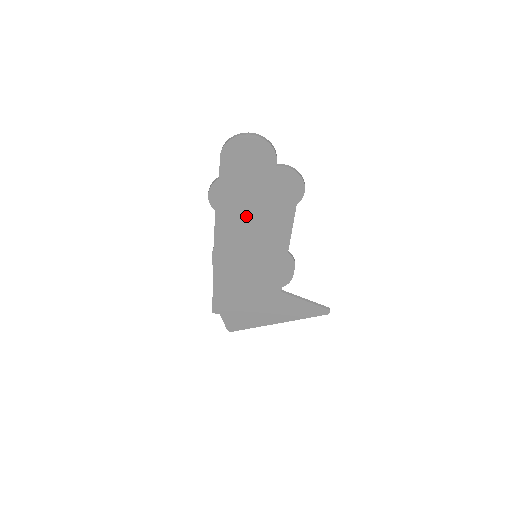
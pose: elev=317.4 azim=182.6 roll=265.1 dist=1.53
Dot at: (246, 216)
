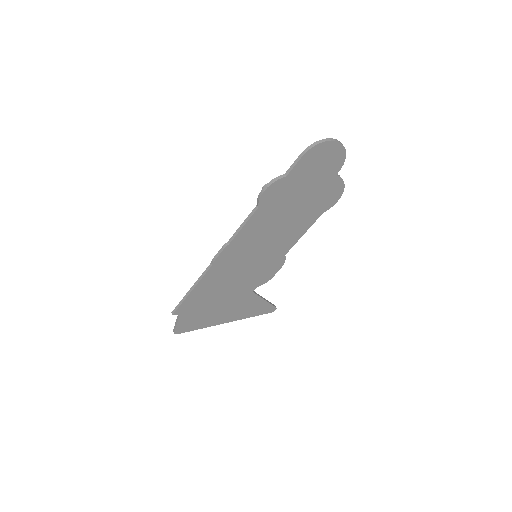
Dot at: (279, 217)
